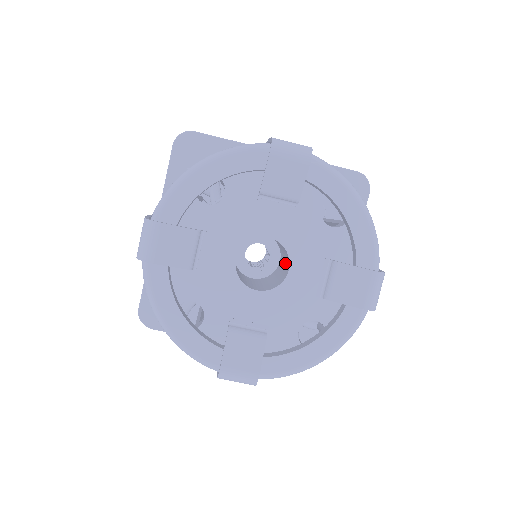
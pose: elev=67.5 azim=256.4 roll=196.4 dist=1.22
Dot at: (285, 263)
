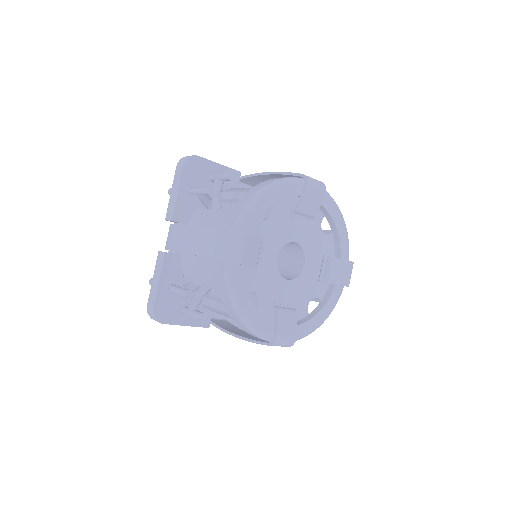
Dot at: (291, 260)
